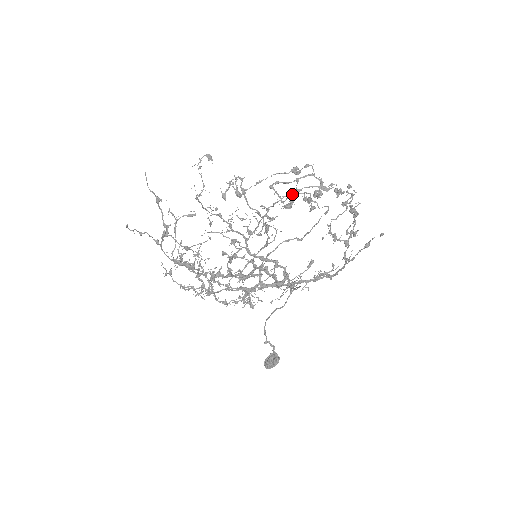
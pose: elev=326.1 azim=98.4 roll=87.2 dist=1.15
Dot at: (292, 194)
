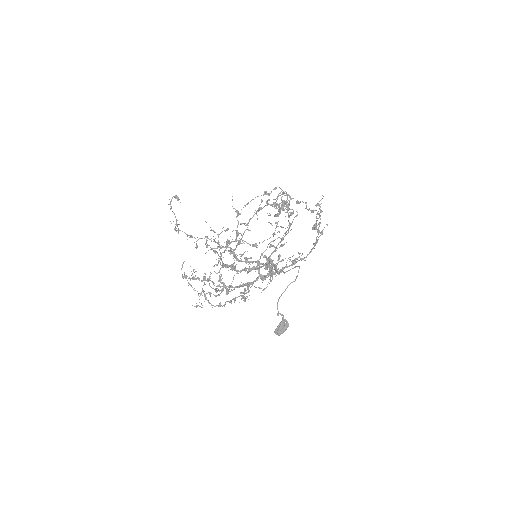
Dot at: occluded
